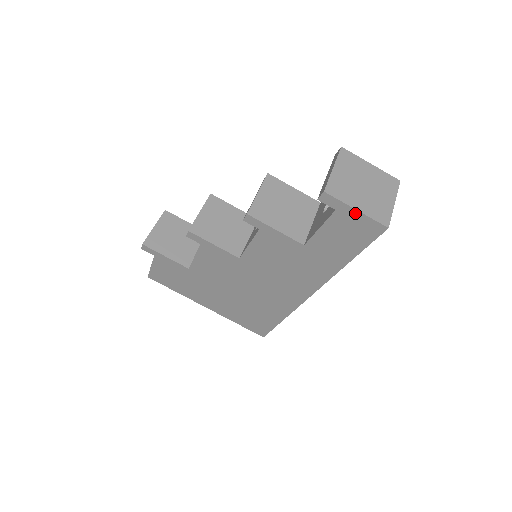
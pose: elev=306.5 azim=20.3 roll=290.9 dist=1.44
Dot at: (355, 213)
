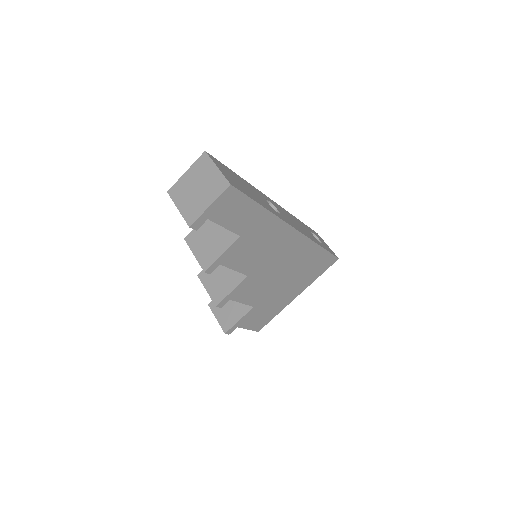
Dot at: (213, 207)
